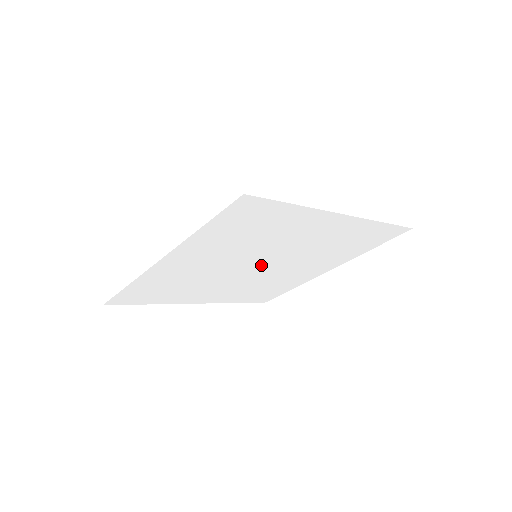
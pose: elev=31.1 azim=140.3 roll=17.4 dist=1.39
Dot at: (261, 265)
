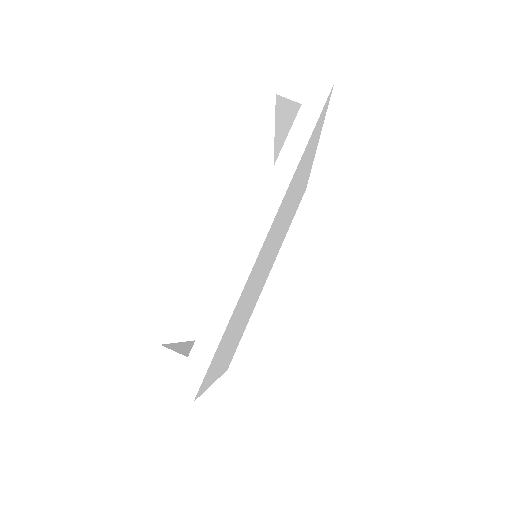
Dot at: (268, 260)
